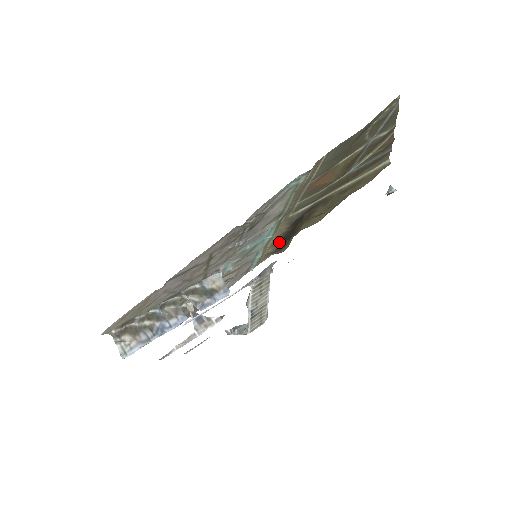
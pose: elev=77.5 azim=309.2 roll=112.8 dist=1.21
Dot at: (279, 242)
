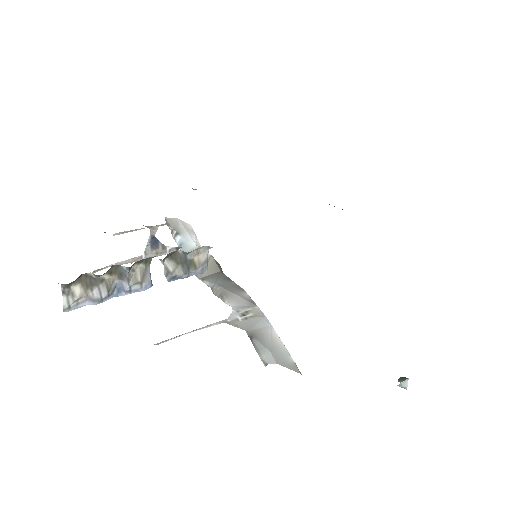
Dot at: occluded
